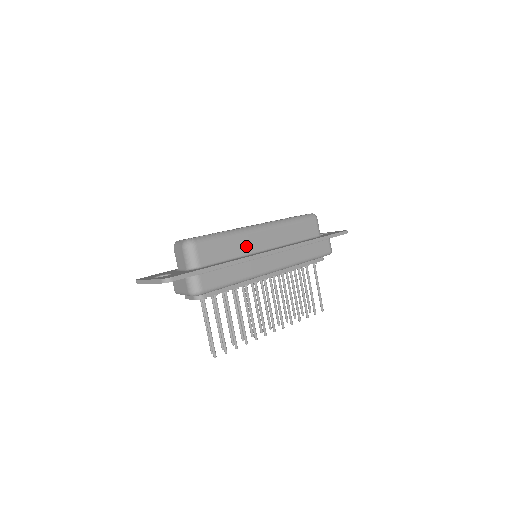
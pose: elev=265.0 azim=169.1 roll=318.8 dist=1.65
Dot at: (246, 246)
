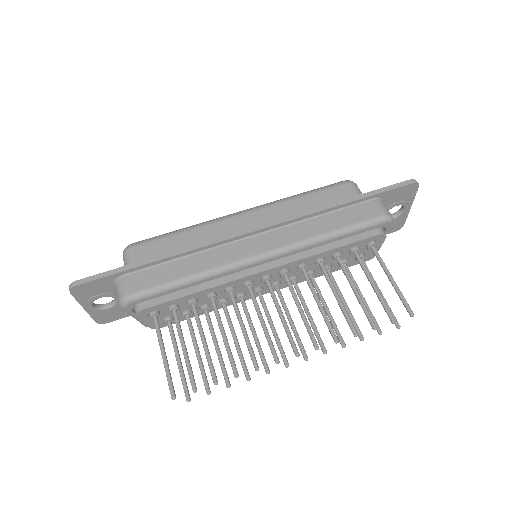
Dot at: (214, 237)
